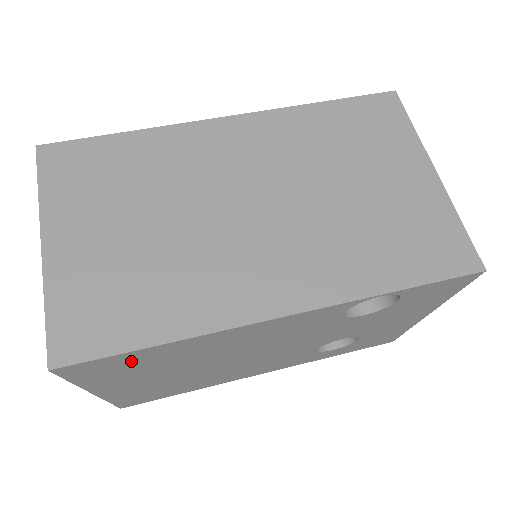
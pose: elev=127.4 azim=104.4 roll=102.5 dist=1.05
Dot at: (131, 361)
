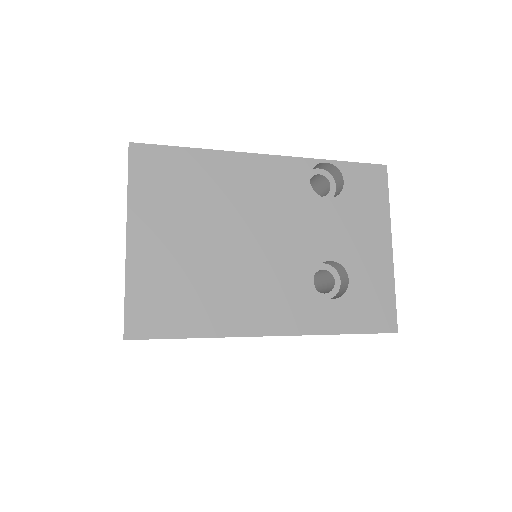
Dot at: (173, 168)
